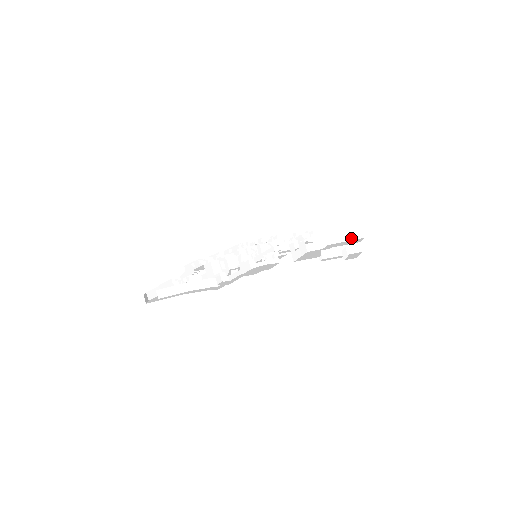
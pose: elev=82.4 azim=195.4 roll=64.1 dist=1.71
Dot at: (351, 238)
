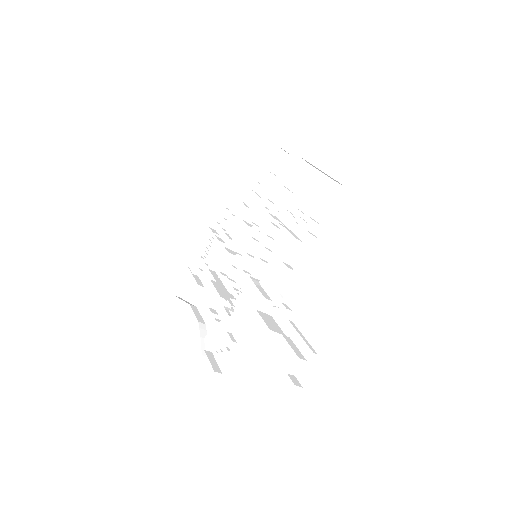
Dot at: (323, 321)
